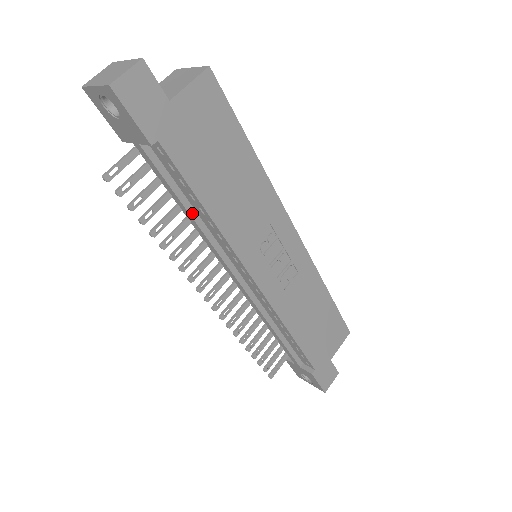
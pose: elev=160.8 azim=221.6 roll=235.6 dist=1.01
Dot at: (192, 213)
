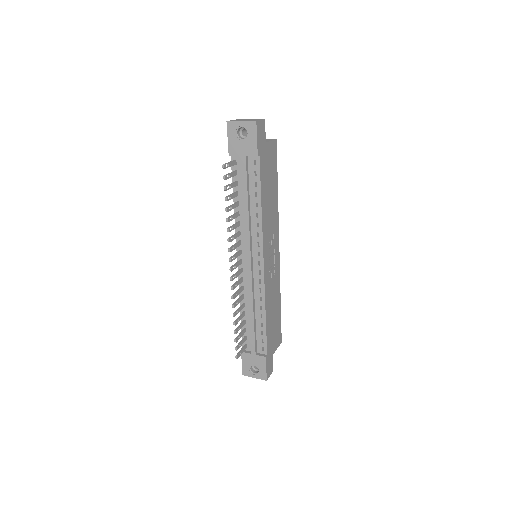
Dot at: (249, 206)
